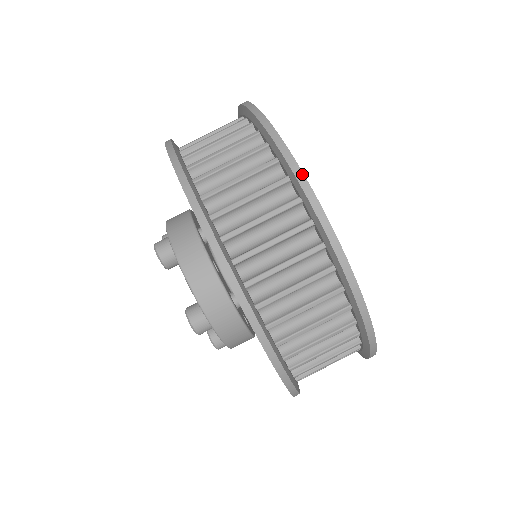
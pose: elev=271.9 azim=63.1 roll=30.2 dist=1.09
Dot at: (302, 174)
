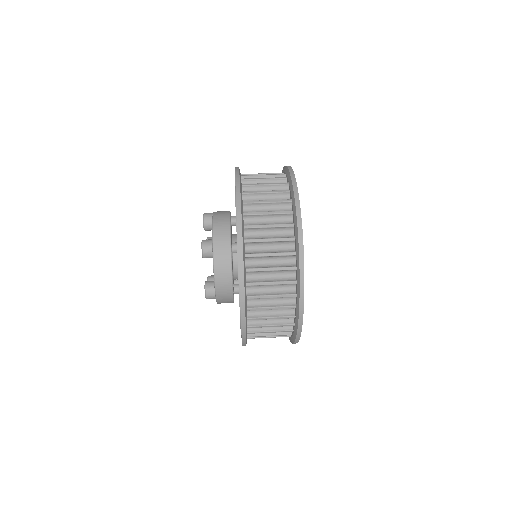
Dot at: (293, 172)
